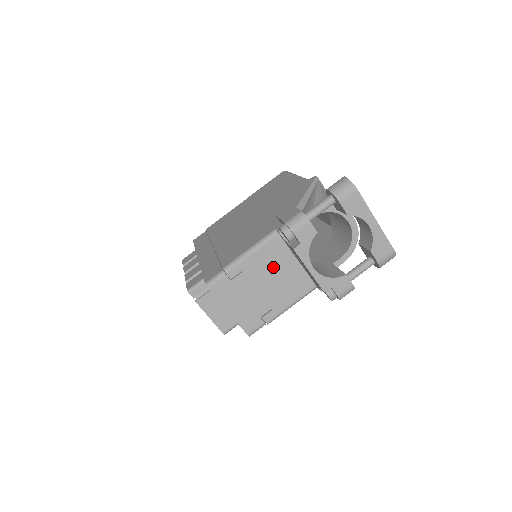
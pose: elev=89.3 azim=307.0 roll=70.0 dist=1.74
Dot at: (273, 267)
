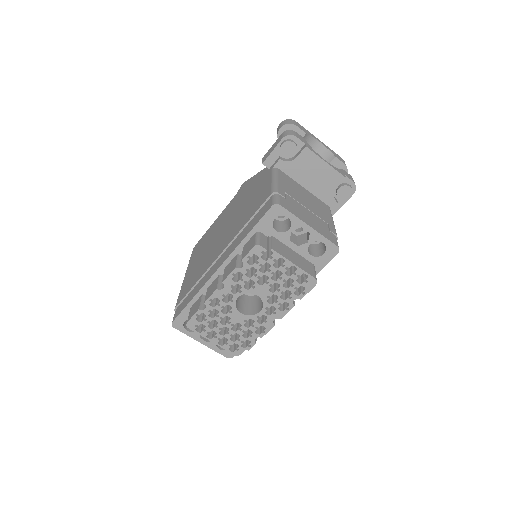
Dot at: (297, 191)
